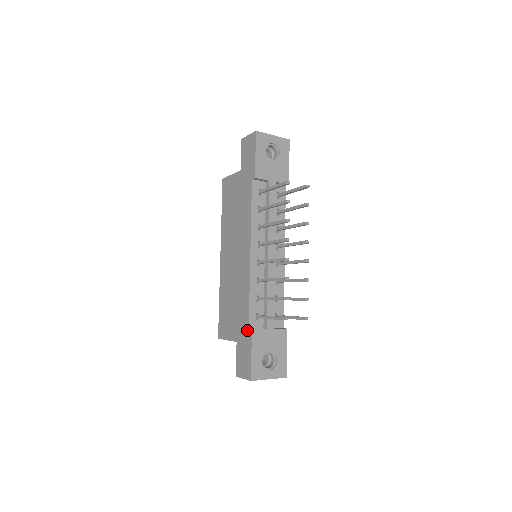
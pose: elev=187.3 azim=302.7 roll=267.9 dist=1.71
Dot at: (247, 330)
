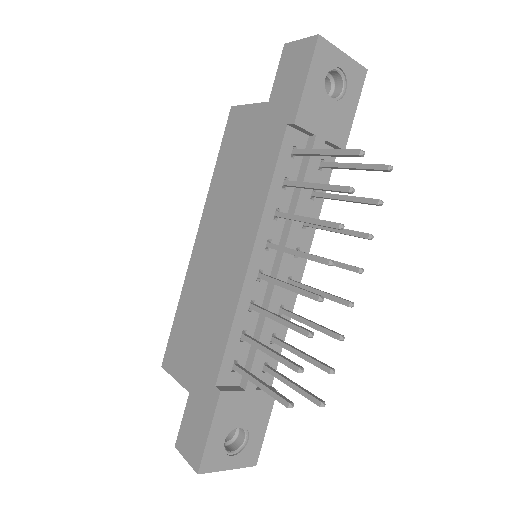
Dot at: (212, 386)
